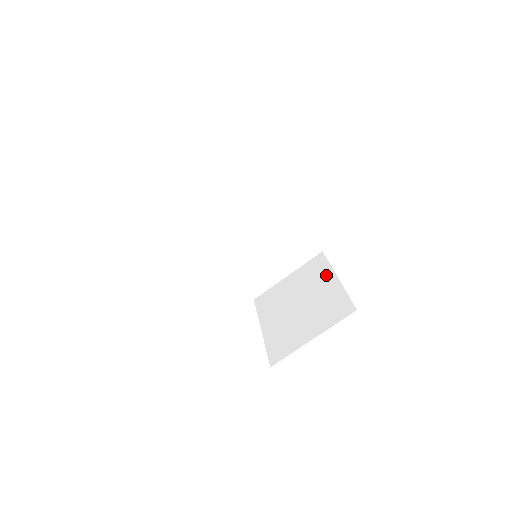
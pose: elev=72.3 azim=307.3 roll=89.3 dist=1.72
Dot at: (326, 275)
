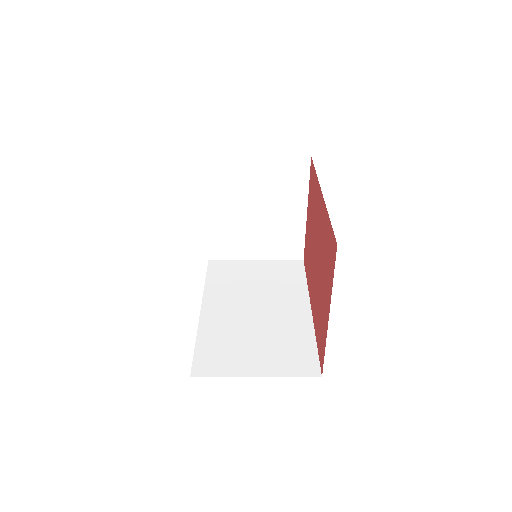
Dot at: occluded
